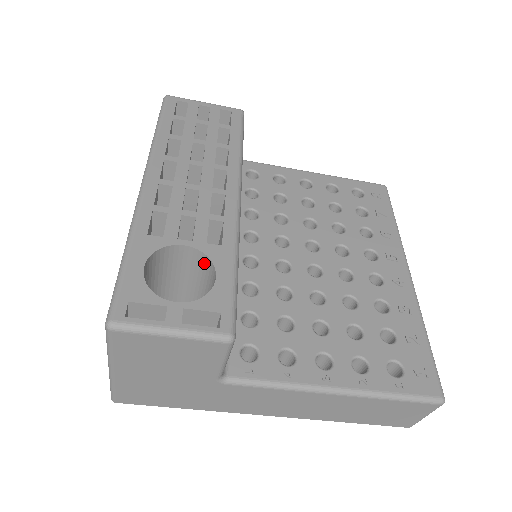
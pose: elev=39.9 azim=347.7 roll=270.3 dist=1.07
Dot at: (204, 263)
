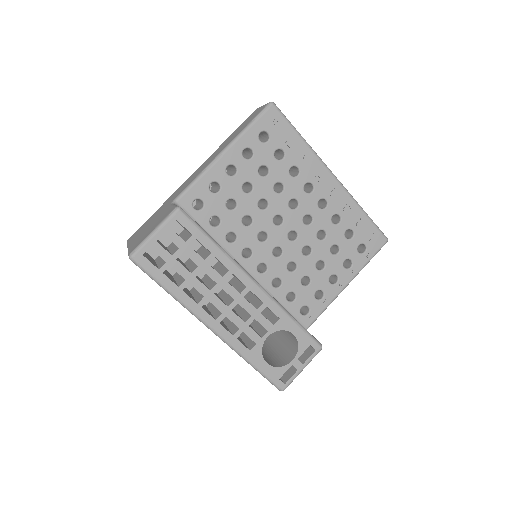
Dot at: occluded
